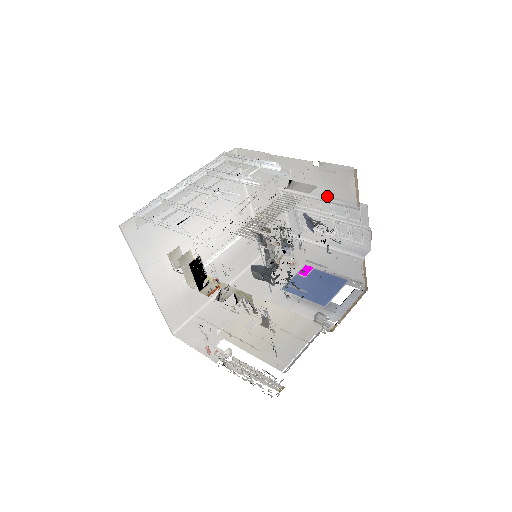
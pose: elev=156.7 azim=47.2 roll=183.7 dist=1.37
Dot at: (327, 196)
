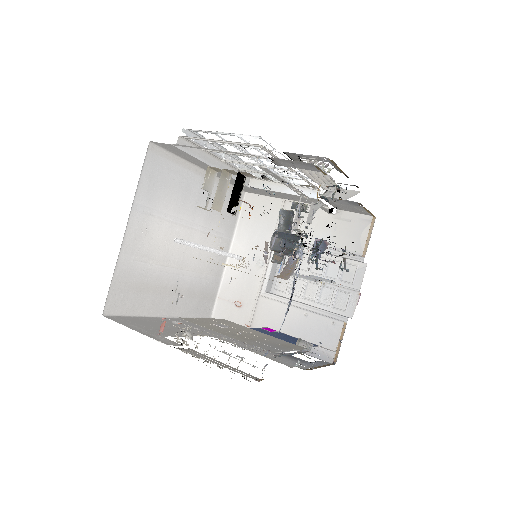
Dot at: (331, 246)
